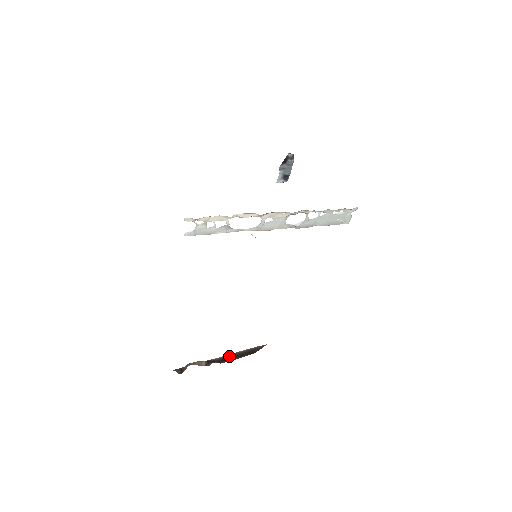
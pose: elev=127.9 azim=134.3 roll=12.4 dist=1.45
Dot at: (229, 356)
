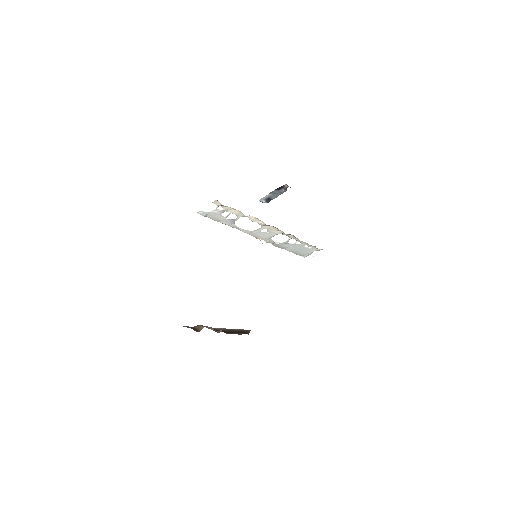
Dot at: (227, 330)
